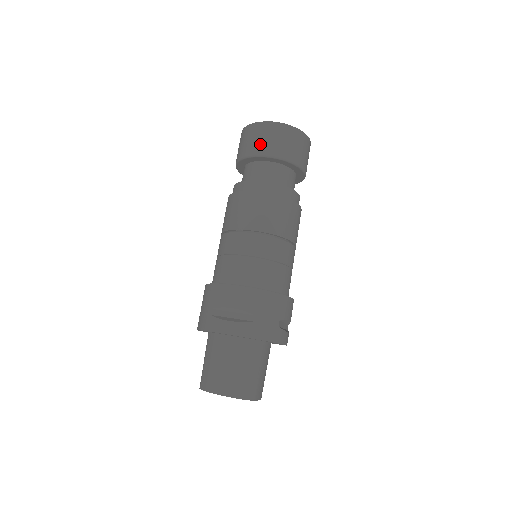
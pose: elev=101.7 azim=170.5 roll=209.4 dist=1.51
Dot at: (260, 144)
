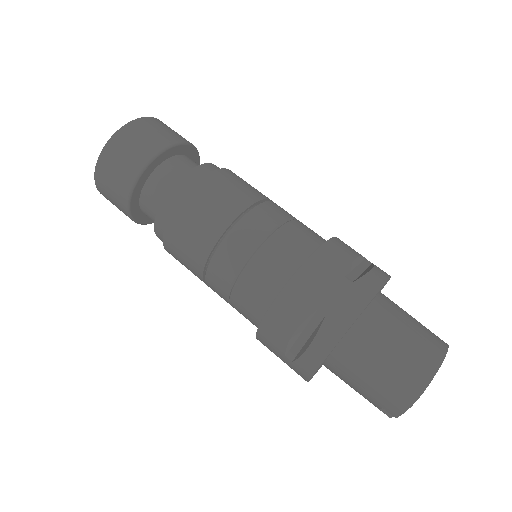
Dot at: (168, 134)
